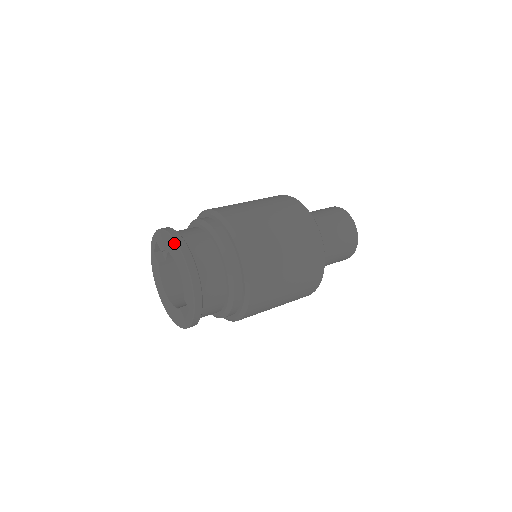
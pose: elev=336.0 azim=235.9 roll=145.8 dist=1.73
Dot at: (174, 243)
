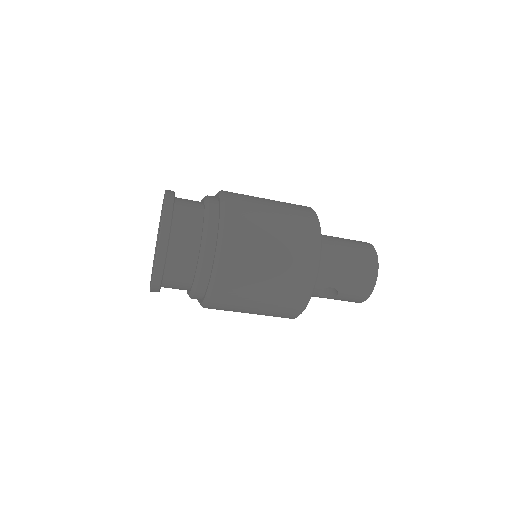
Dot at: occluded
